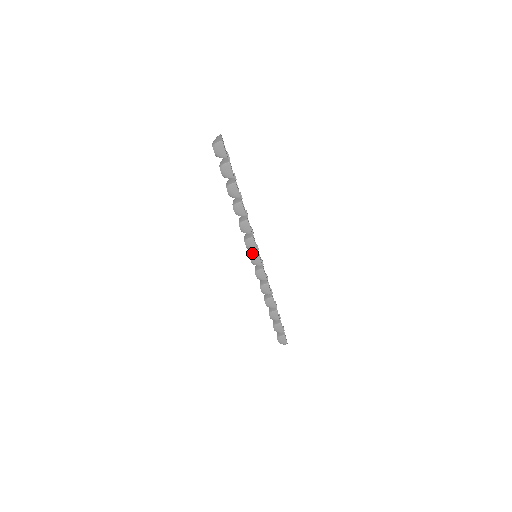
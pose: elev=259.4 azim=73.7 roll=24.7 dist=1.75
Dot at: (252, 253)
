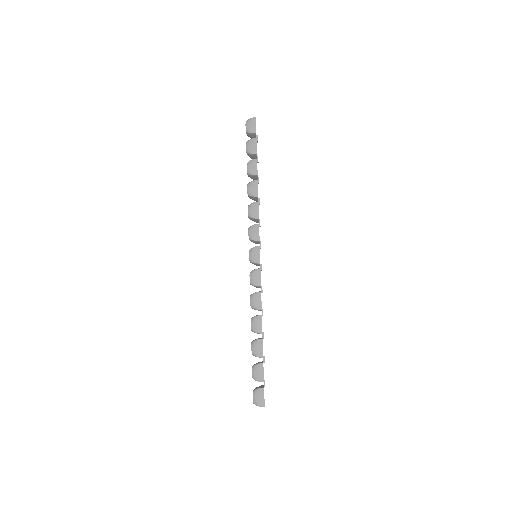
Dot at: (253, 247)
